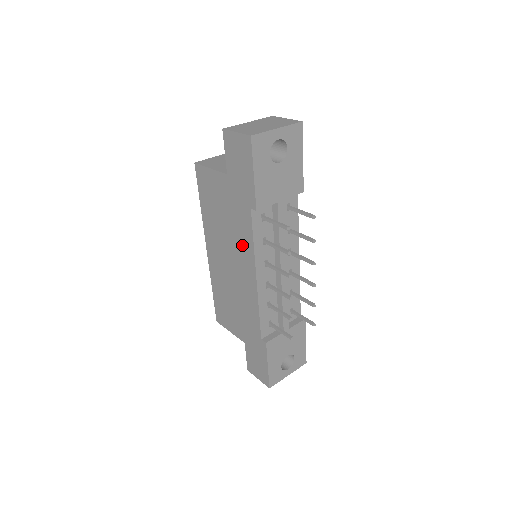
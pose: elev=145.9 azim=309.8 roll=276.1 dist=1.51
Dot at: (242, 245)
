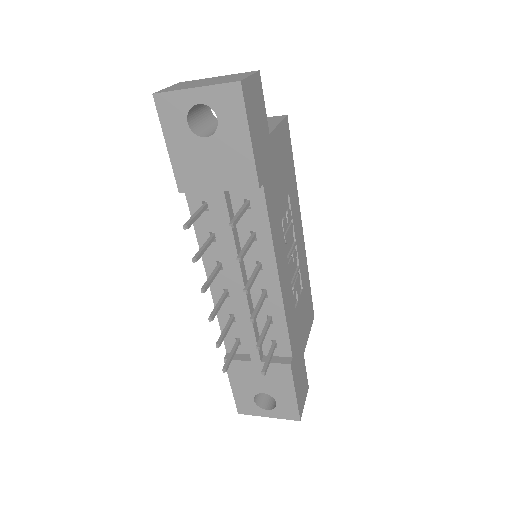
Dot at: occluded
